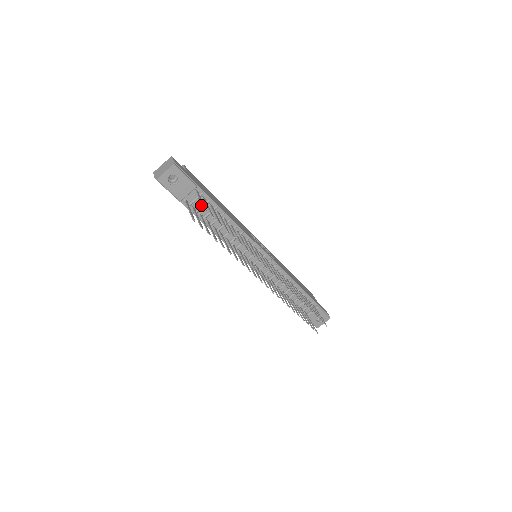
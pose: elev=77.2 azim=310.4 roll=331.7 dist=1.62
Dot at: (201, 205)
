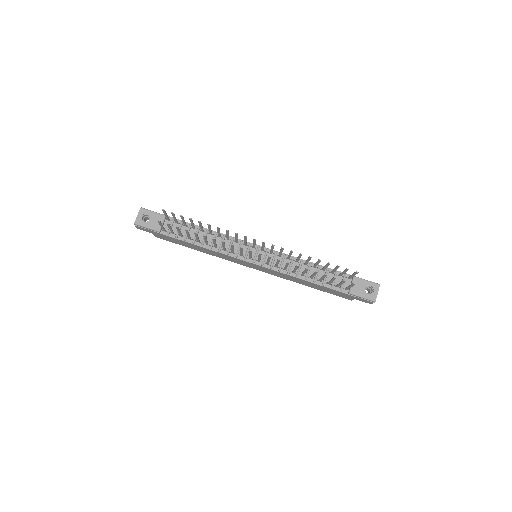
Dot at: occluded
